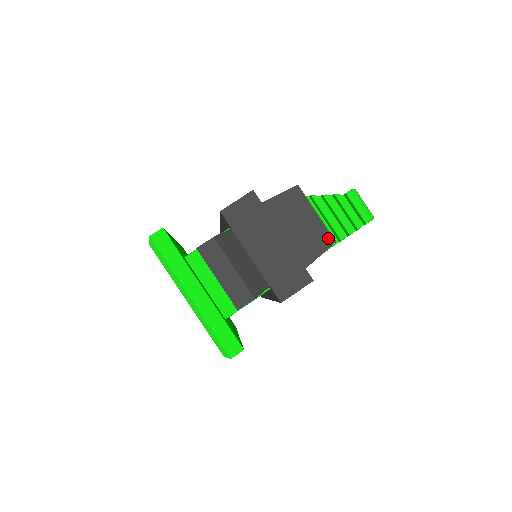
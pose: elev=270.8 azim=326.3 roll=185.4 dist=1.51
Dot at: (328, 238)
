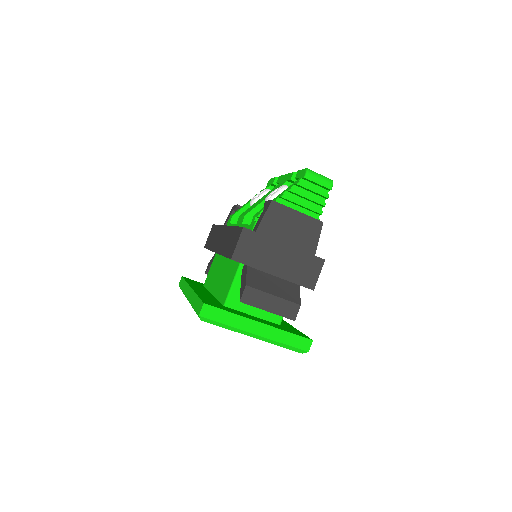
Dot at: (316, 223)
